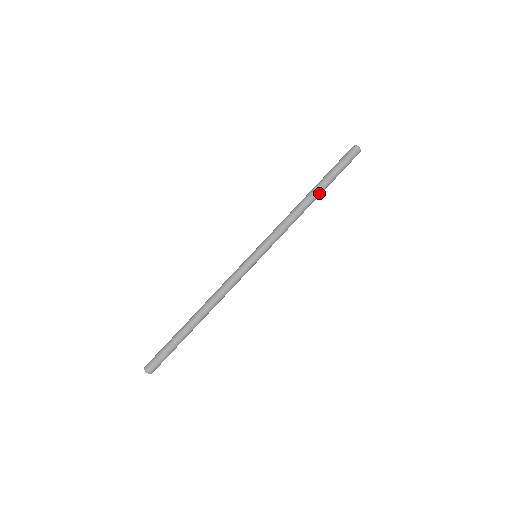
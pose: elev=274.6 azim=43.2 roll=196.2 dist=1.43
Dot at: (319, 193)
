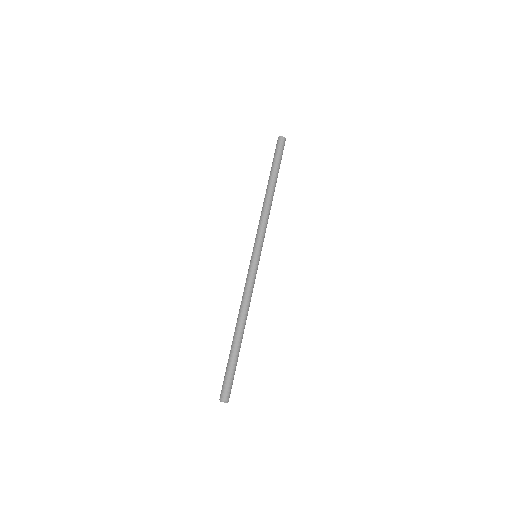
Dot at: (275, 183)
